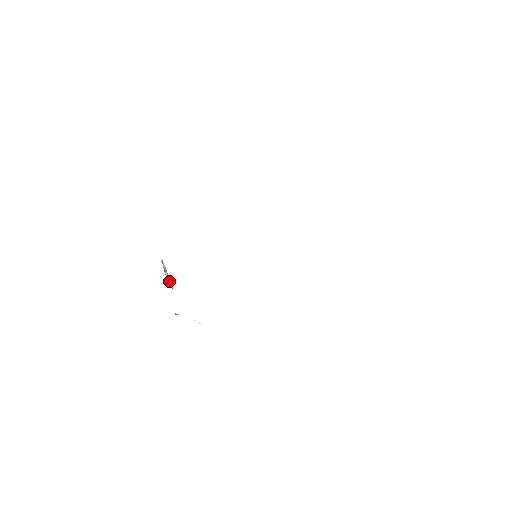
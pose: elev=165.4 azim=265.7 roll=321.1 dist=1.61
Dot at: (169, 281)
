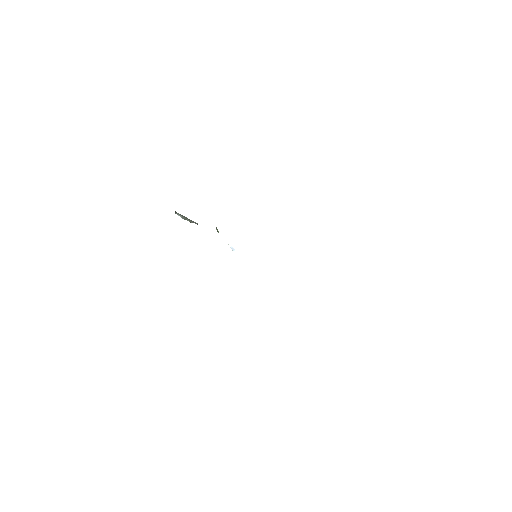
Dot at: (190, 222)
